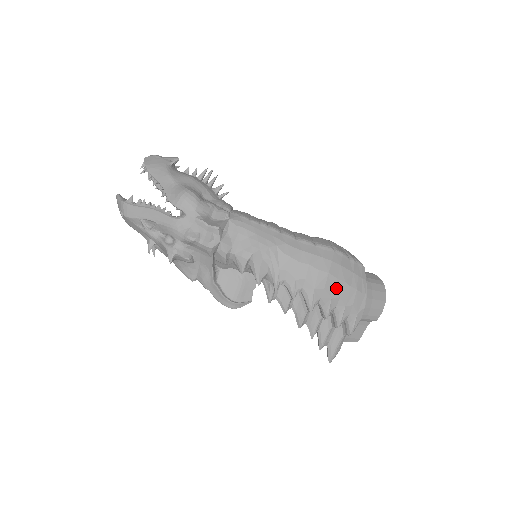
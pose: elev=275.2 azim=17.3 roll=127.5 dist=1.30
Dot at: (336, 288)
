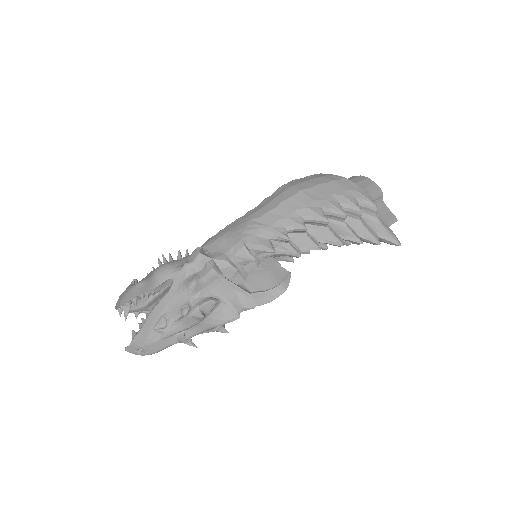
Dot at: (320, 193)
